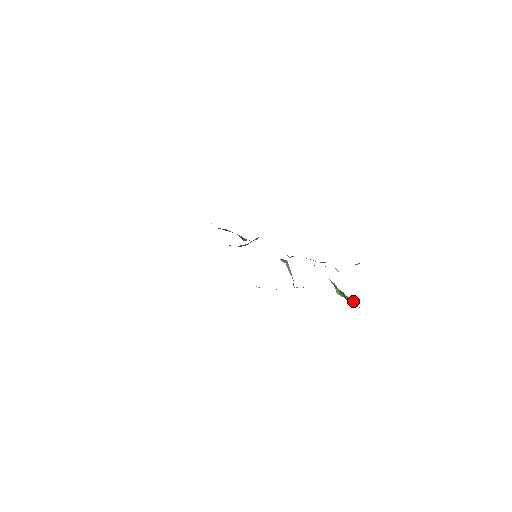
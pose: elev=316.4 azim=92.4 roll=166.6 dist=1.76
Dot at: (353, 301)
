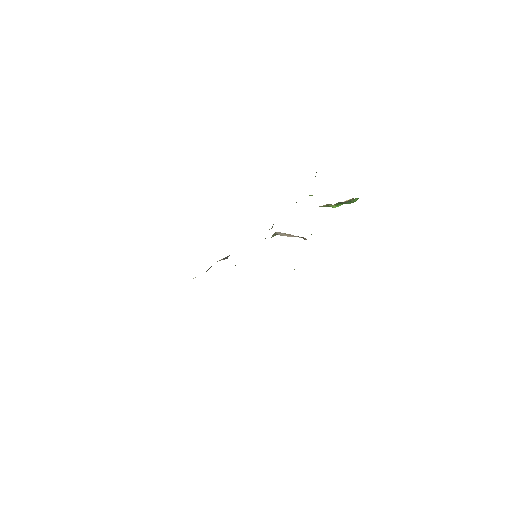
Dot at: (353, 199)
